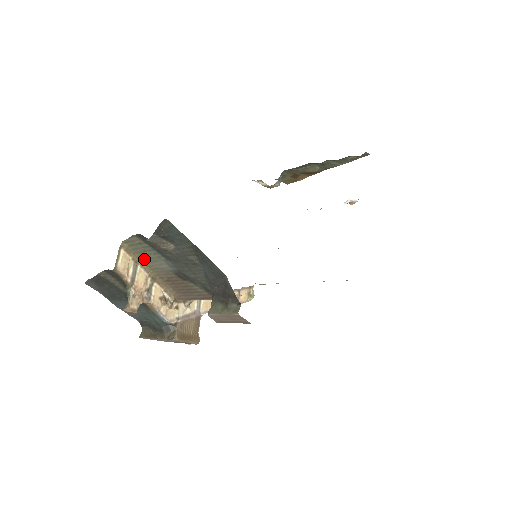
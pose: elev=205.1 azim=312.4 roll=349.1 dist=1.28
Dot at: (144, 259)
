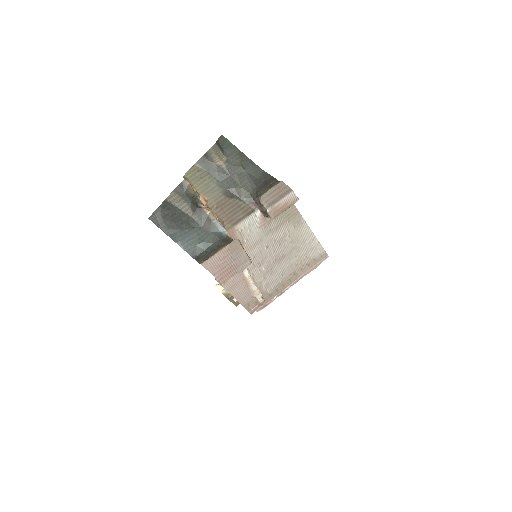
Dot at: (199, 189)
